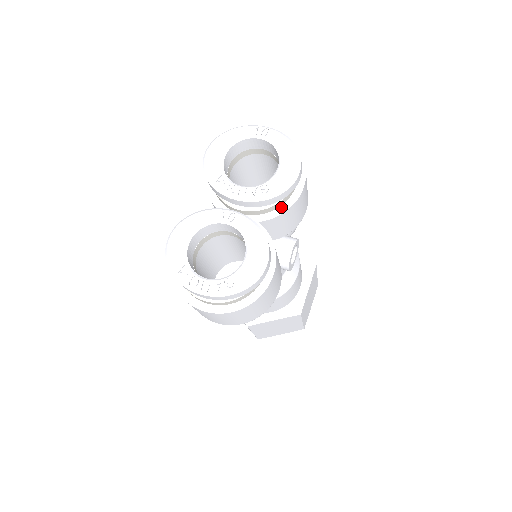
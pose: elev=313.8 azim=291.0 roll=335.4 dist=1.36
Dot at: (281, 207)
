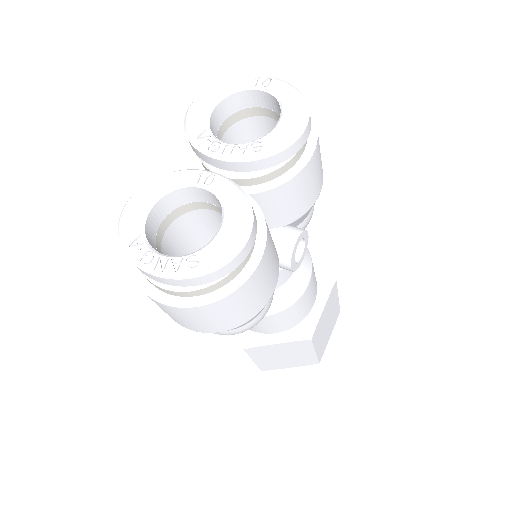
Dot at: (281, 177)
